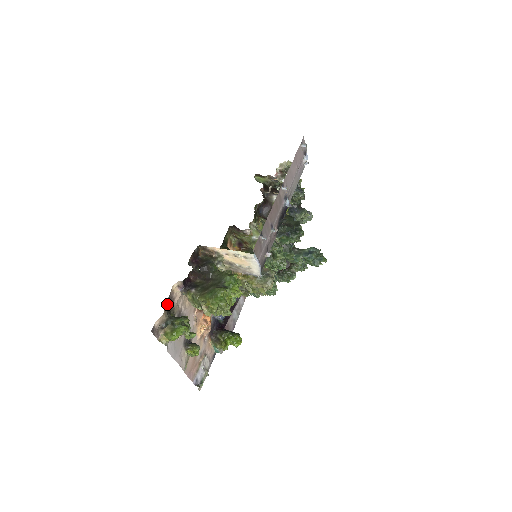
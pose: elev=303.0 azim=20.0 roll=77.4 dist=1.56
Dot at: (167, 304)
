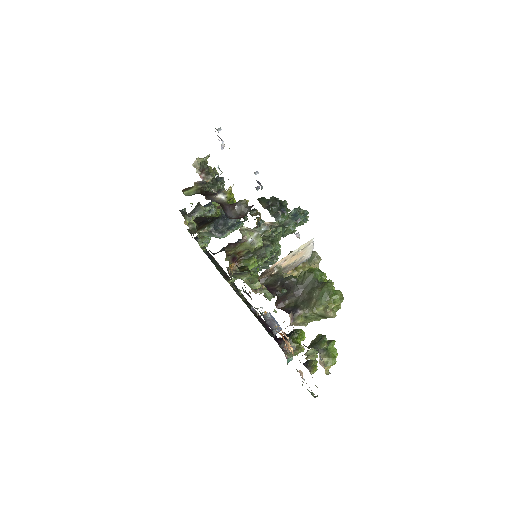
Dot at: occluded
